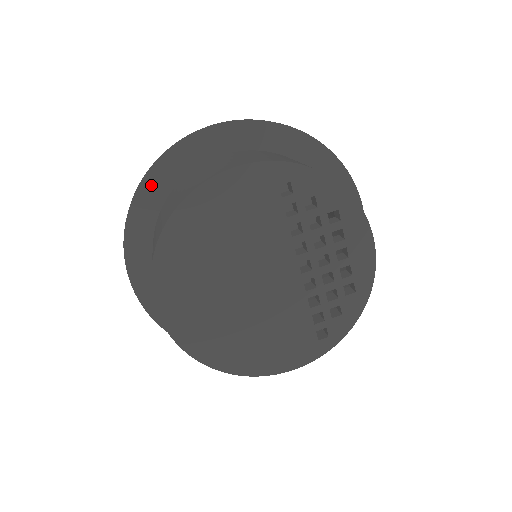
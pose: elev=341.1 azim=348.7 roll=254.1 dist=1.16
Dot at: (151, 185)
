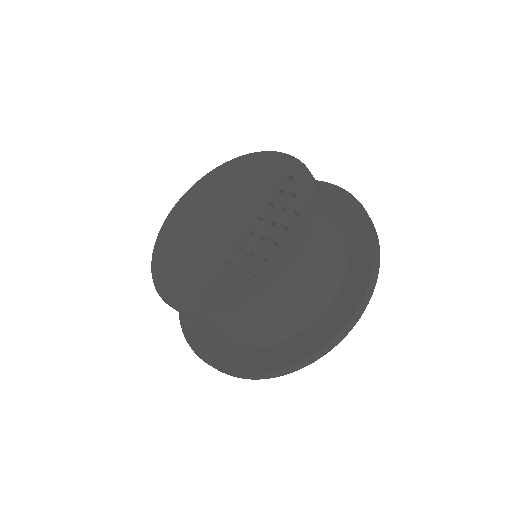
Dot at: occluded
